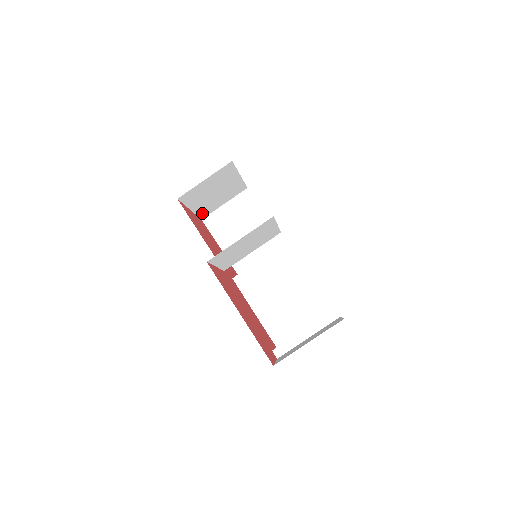
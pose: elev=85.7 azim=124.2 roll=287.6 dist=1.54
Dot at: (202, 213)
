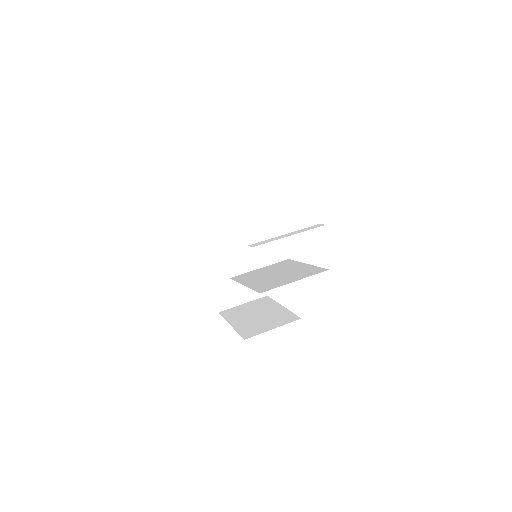
Dot at: (220, 300)
